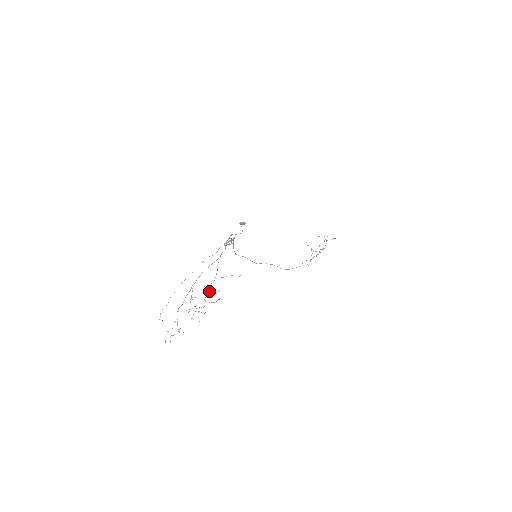
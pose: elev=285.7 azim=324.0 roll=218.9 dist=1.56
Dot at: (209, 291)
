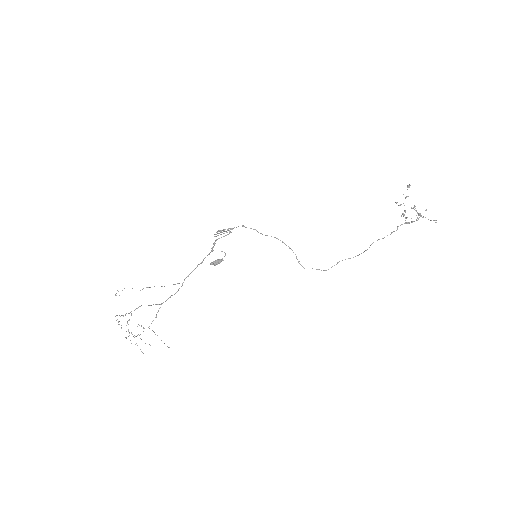
Dot at: (140, 334)
